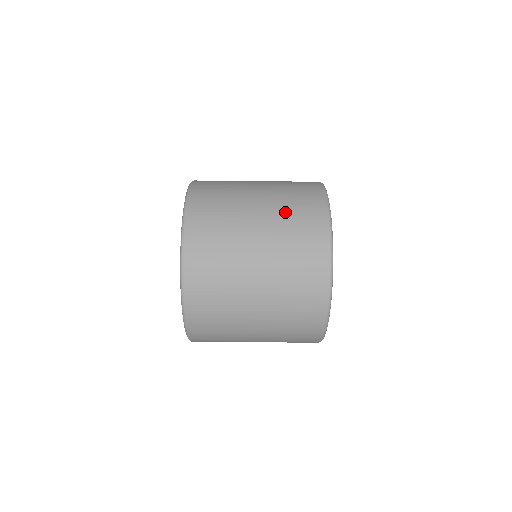
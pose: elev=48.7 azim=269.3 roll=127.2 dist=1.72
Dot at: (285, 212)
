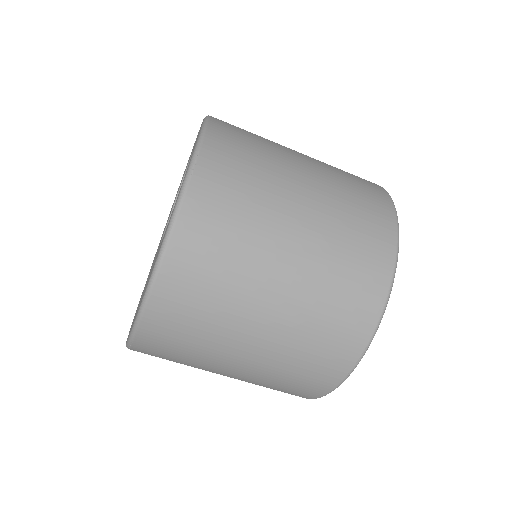
Dot at: (315, 310)
